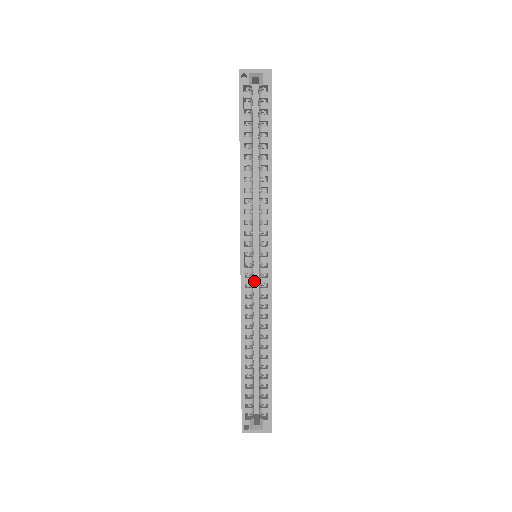
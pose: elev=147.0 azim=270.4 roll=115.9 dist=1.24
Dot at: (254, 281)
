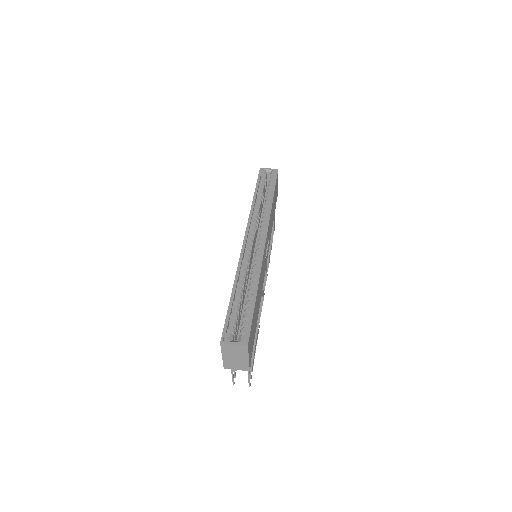
Dot at: (252, 265)
